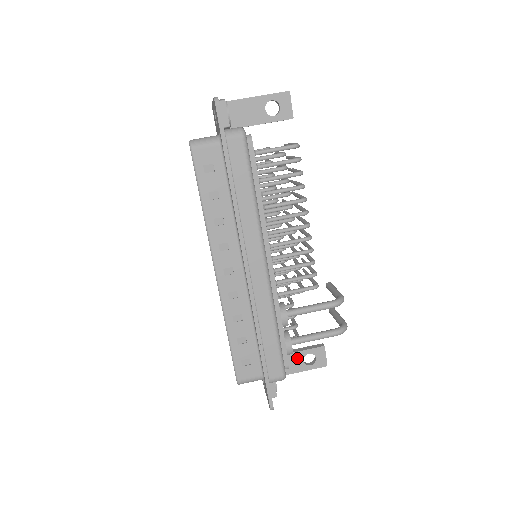
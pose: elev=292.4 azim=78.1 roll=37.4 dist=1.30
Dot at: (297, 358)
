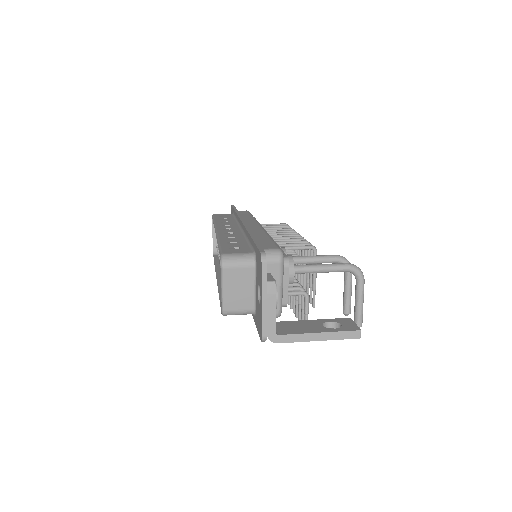
Dot at: (313, 324)
